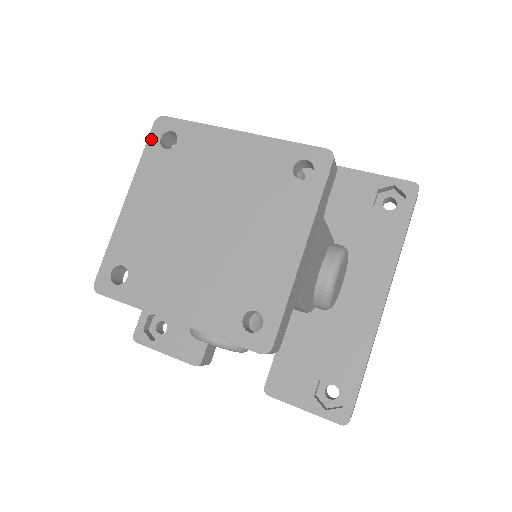
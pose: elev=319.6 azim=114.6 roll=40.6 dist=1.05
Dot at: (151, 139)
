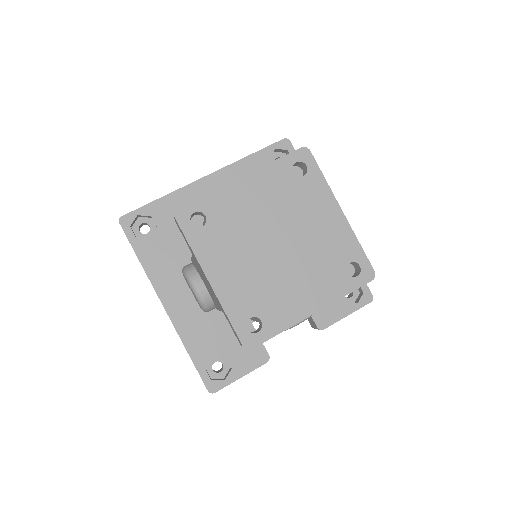
Dot at: (185, 229)
